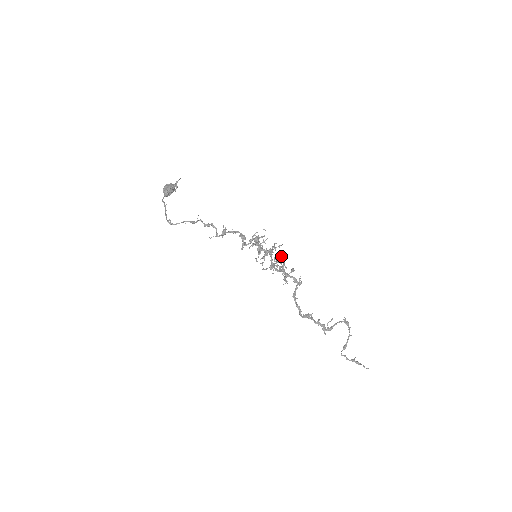
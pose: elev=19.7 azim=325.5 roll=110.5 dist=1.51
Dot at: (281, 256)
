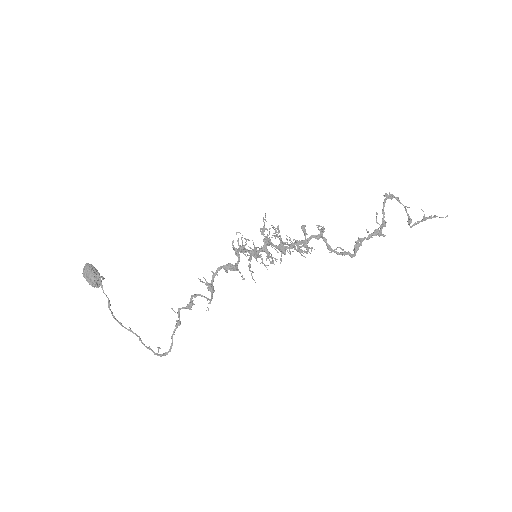
Dot at: occluded
